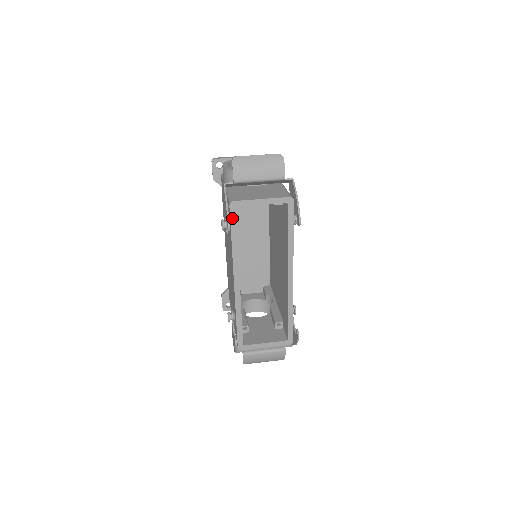
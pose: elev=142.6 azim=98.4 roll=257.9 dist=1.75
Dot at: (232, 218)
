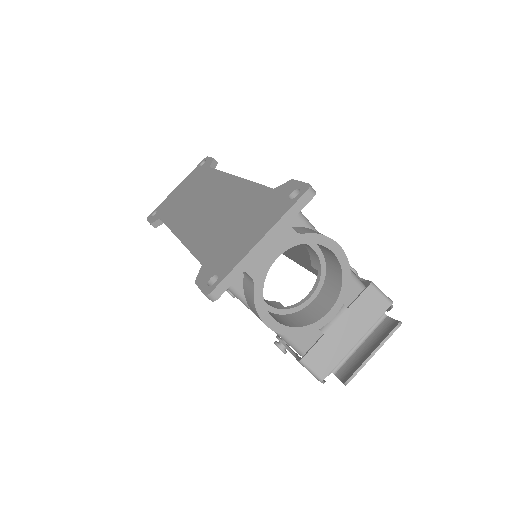
Dot at: occluded
